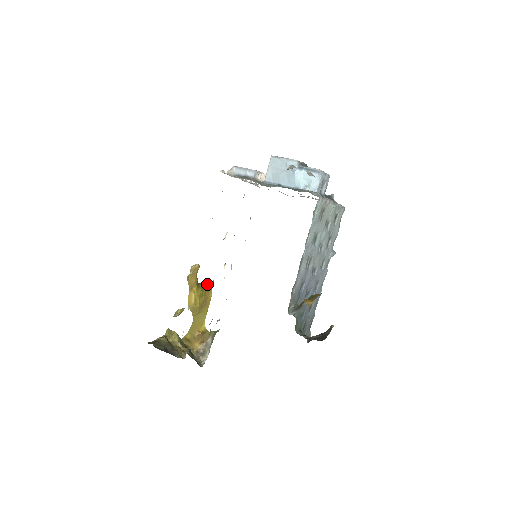
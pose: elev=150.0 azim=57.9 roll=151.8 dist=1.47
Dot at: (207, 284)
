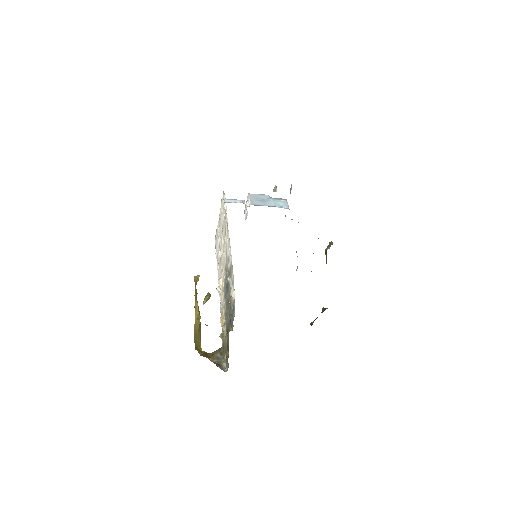
Dot at: occluded
